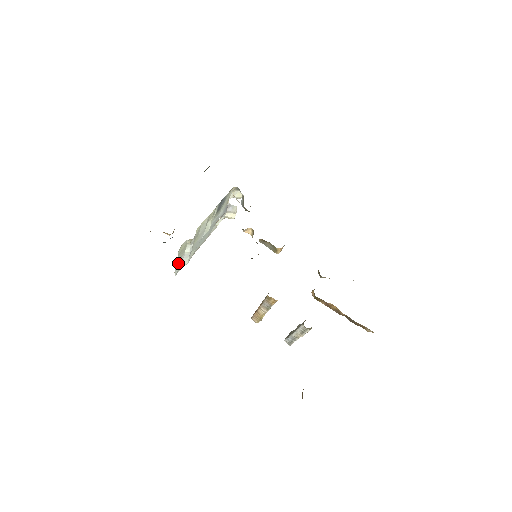
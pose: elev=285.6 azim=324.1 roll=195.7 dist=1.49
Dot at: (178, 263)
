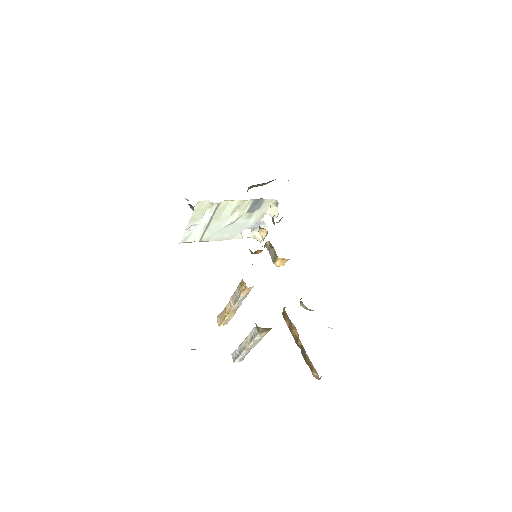
Dot at: (190, 226)
